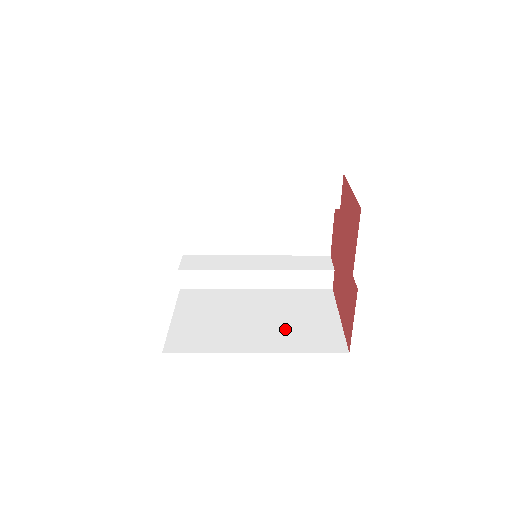
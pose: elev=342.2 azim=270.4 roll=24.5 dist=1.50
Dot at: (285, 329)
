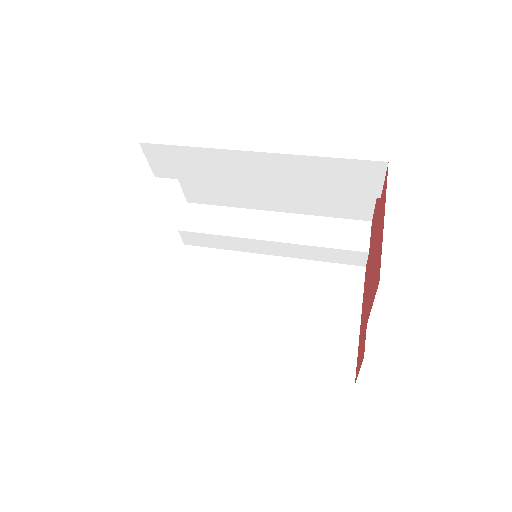
Dot at: (289, 333)
